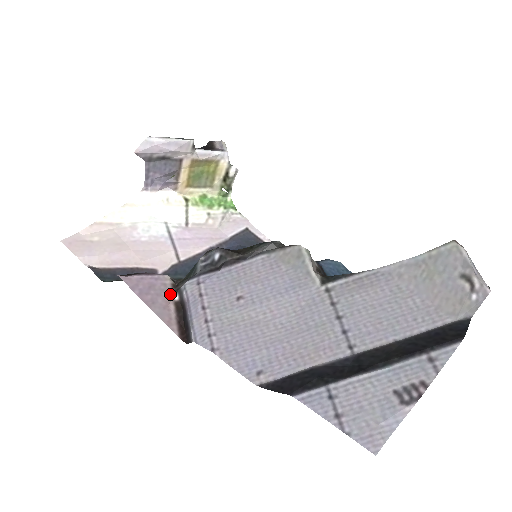
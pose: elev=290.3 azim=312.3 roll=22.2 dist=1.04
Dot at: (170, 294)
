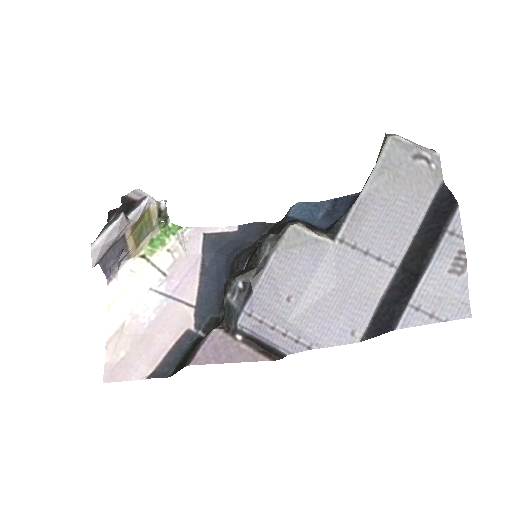
Dot at: (232, 339)
